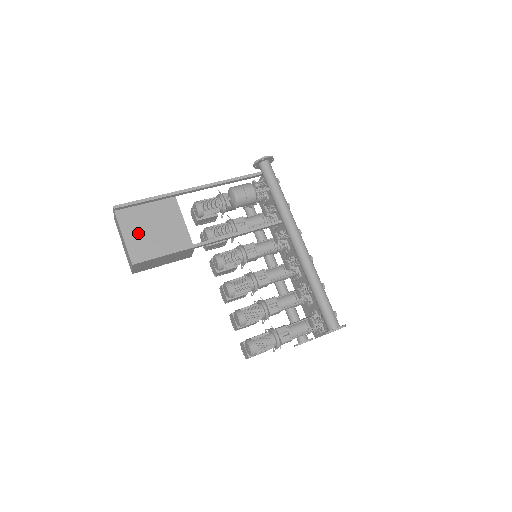
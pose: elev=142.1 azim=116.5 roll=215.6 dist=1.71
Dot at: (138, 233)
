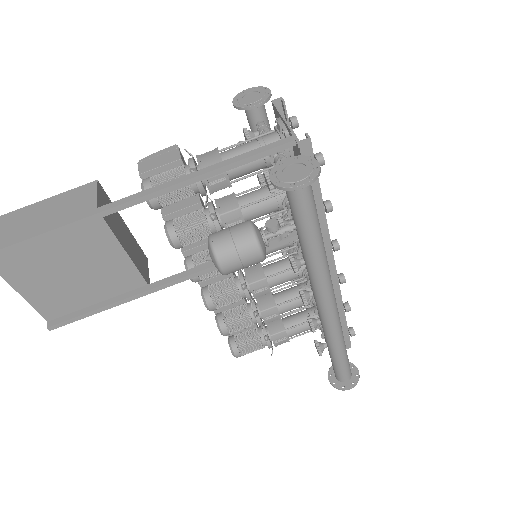
Dot at: (43, 283)
